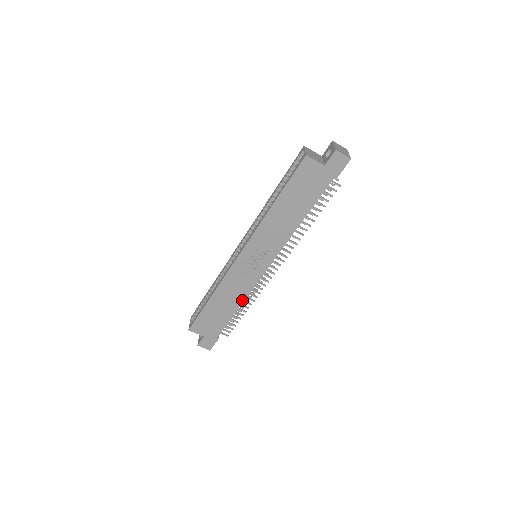
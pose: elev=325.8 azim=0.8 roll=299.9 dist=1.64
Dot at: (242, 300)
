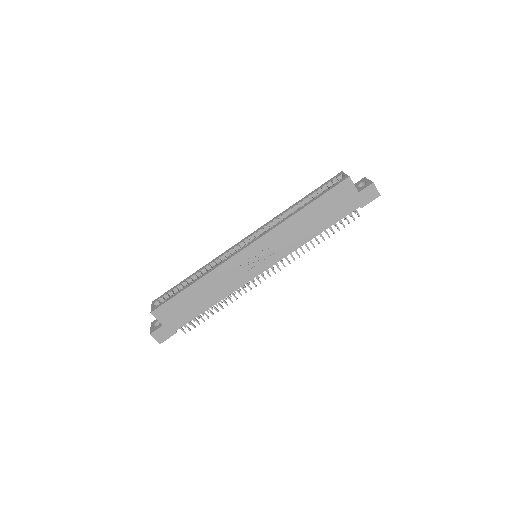
Dot at: (224, 296)
